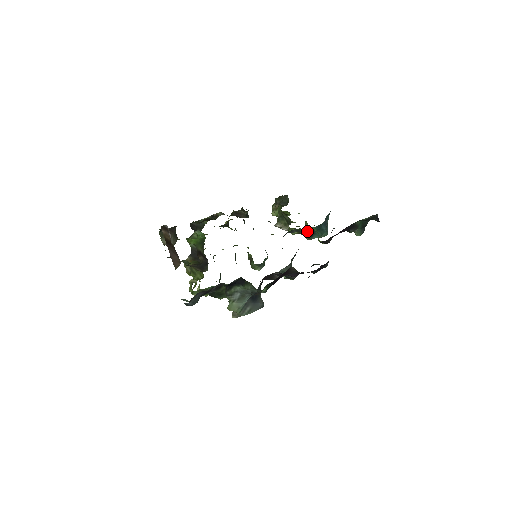
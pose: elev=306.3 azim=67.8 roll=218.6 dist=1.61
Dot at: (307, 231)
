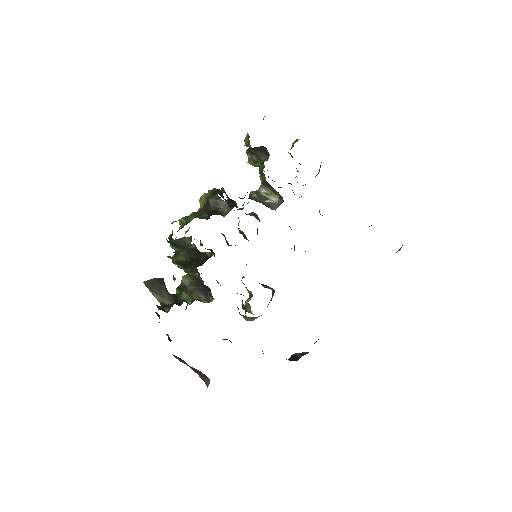
Dot at: occluded
